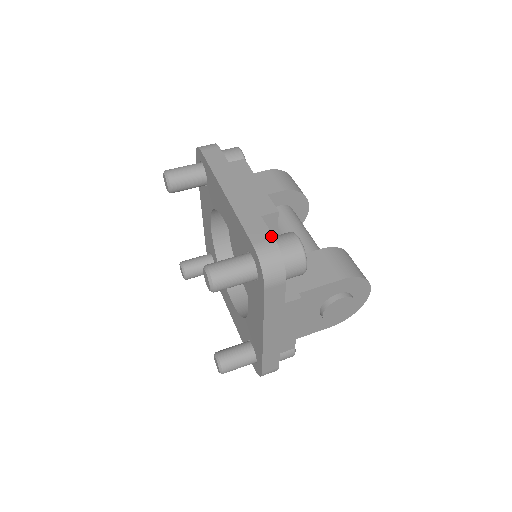
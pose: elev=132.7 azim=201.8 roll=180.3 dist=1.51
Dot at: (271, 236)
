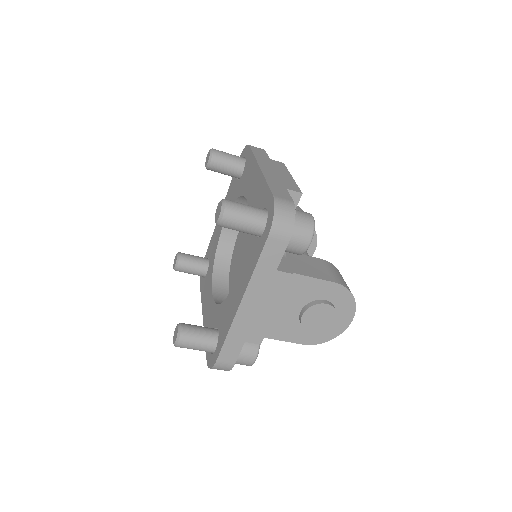
Dot at: (291, 199)
